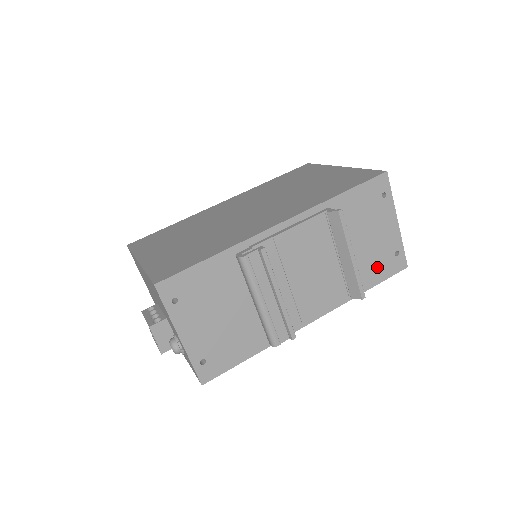
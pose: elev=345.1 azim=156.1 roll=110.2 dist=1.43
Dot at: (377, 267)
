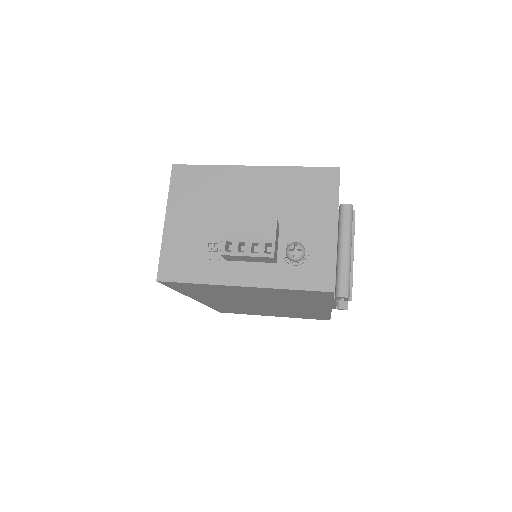
Dot at: occluded
